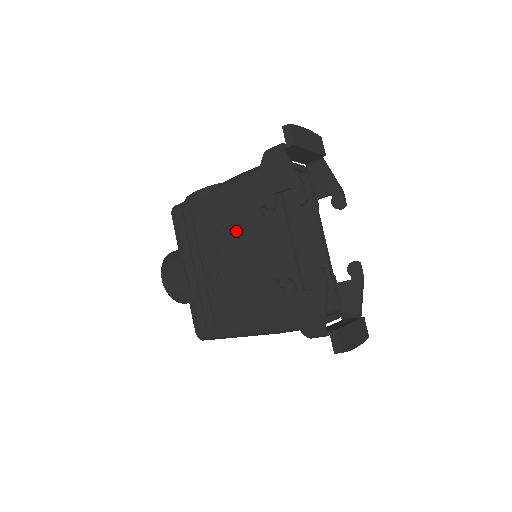
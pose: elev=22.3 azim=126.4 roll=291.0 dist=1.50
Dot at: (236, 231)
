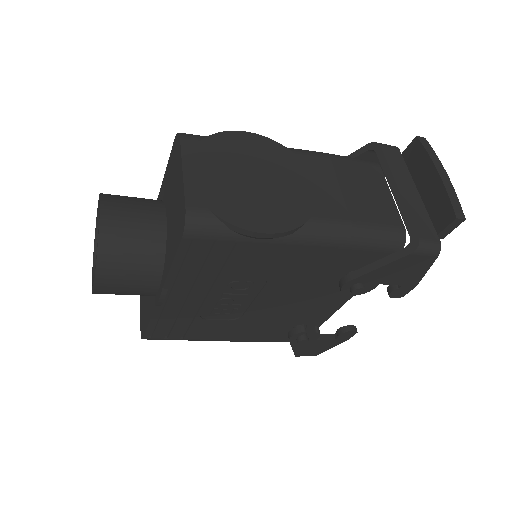
Dot at: (289, 284)
